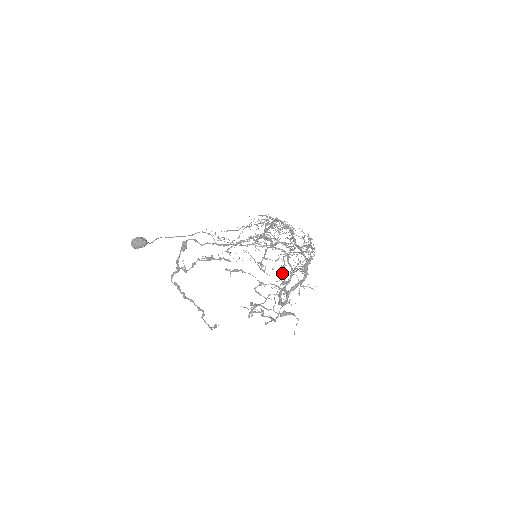
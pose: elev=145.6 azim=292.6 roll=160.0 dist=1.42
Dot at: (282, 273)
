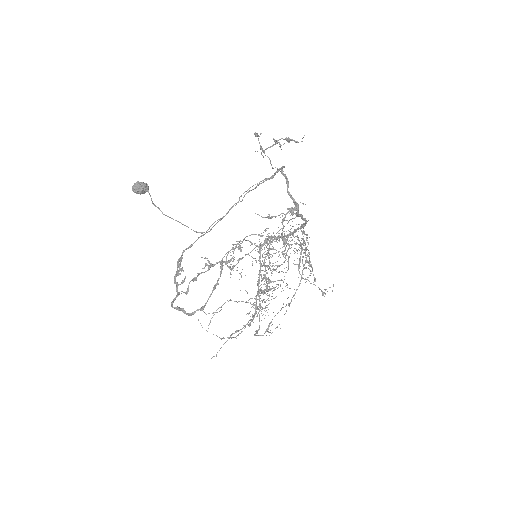
Dot at: (286, 243)
